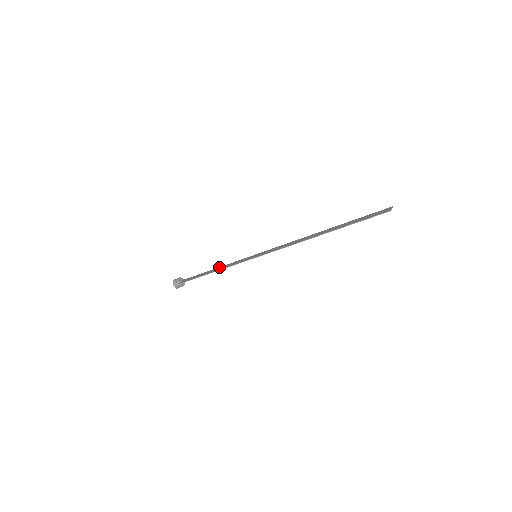
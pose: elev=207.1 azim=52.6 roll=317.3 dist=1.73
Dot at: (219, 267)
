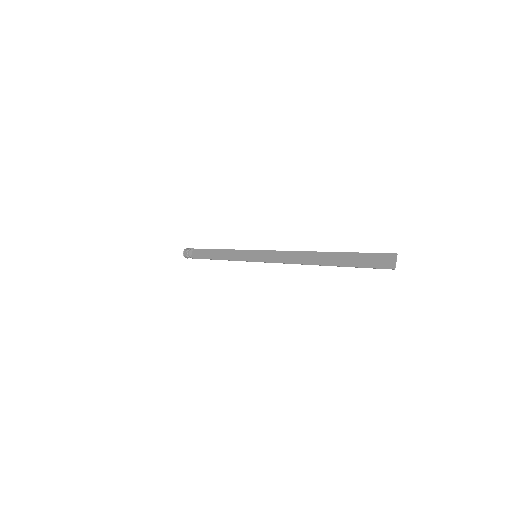
Dot at: (222, 251)
